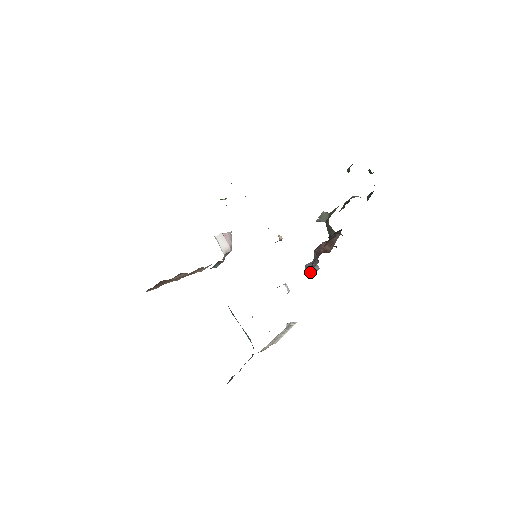
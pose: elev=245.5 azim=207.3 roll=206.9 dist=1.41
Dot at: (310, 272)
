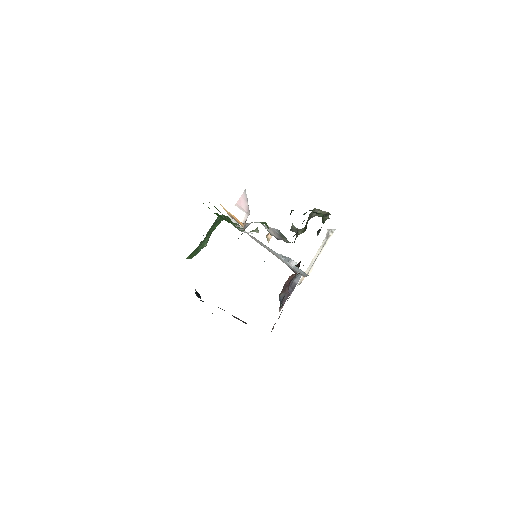
Dot at: (291, 287)
